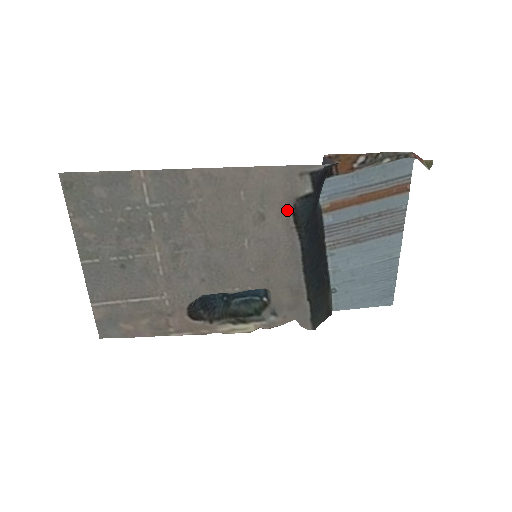
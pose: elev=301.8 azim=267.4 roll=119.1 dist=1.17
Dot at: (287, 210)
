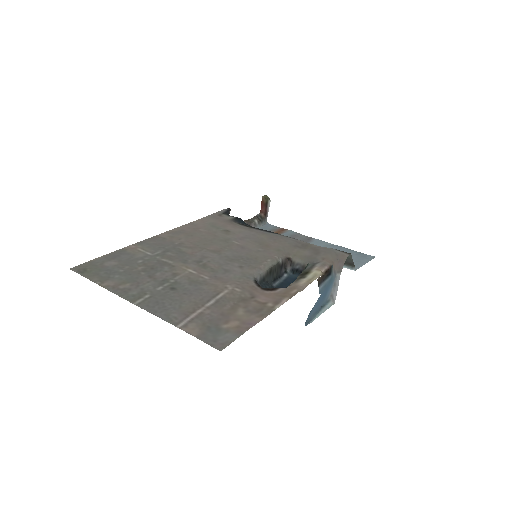
Dot at: (234, 224)
